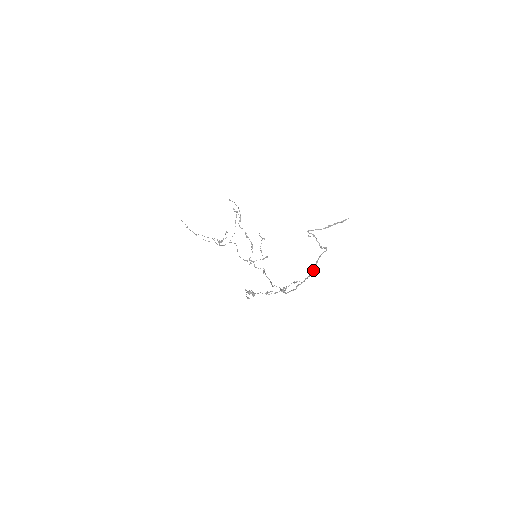
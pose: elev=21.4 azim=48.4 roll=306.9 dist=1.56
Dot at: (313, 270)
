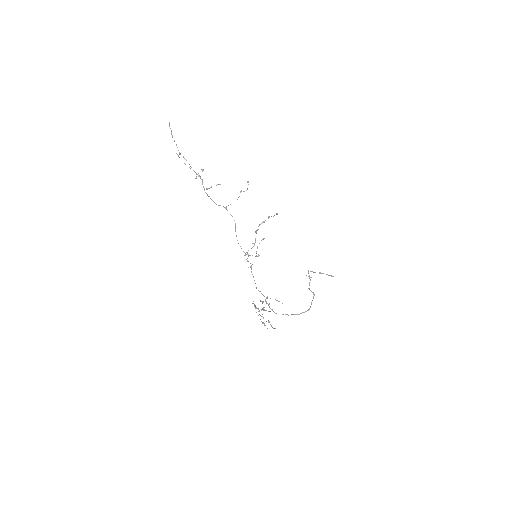
Dot at: (304, 312)
